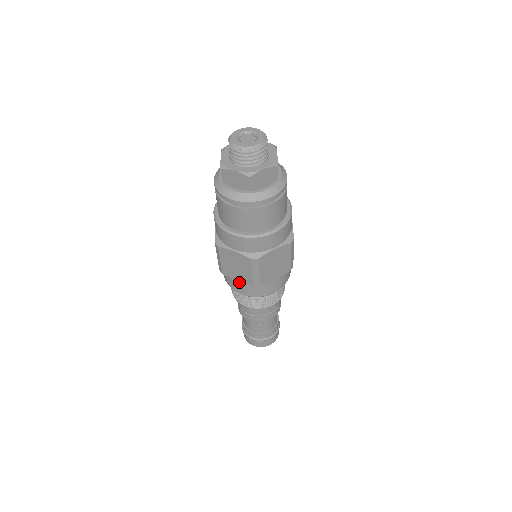
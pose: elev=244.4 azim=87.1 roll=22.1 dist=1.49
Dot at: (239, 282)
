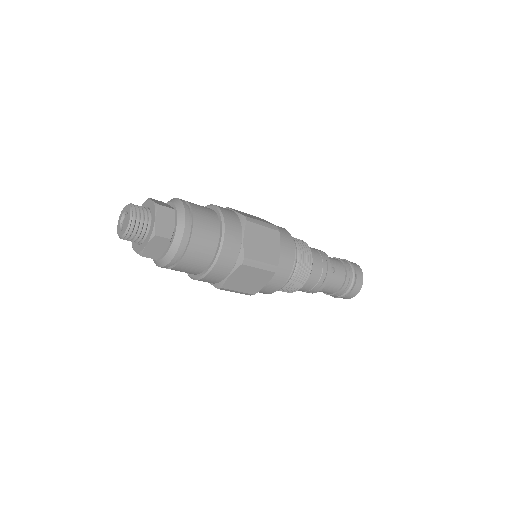
Dot at: occluded
